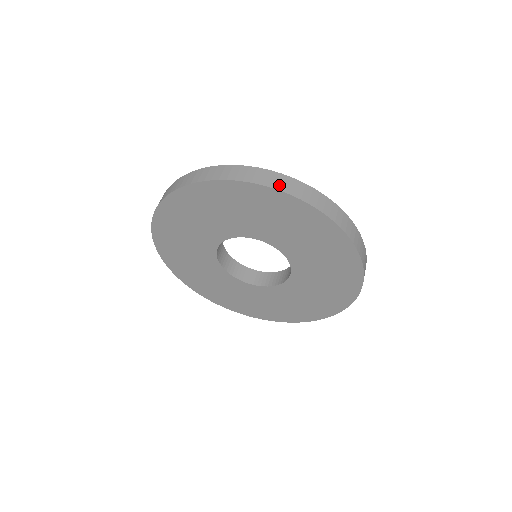
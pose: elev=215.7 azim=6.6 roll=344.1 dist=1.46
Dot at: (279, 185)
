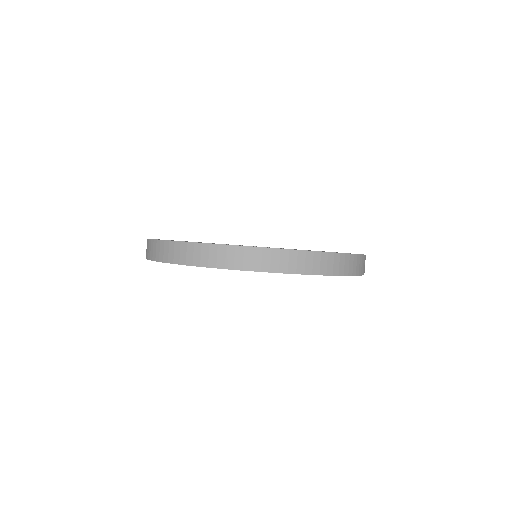
Dot at: (297, 267)
